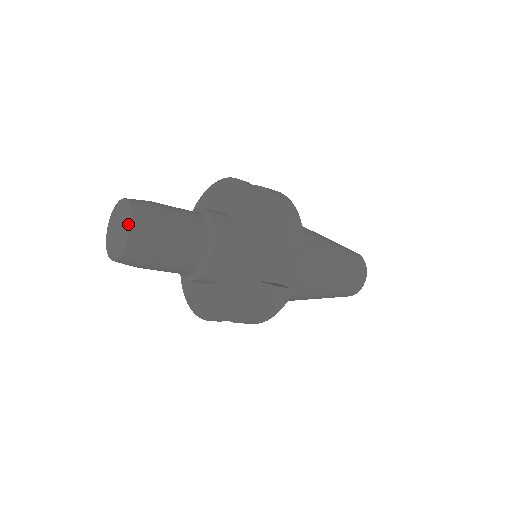
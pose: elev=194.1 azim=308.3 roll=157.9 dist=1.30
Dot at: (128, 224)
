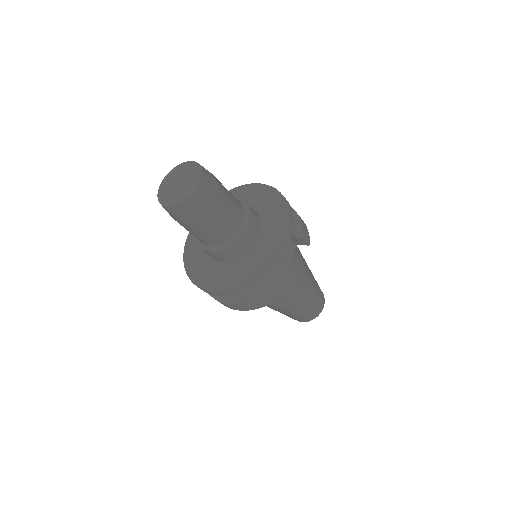
Dot at: (198, 176)
